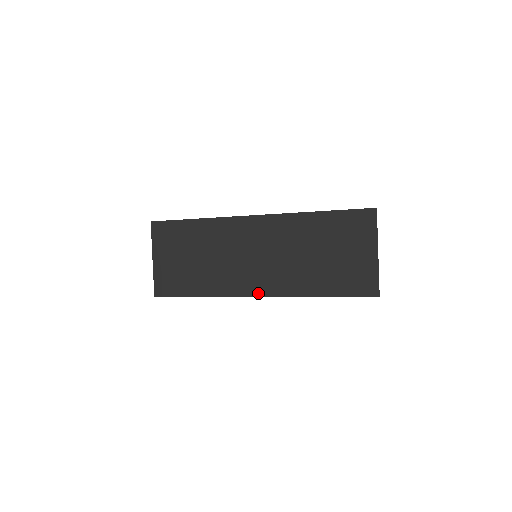
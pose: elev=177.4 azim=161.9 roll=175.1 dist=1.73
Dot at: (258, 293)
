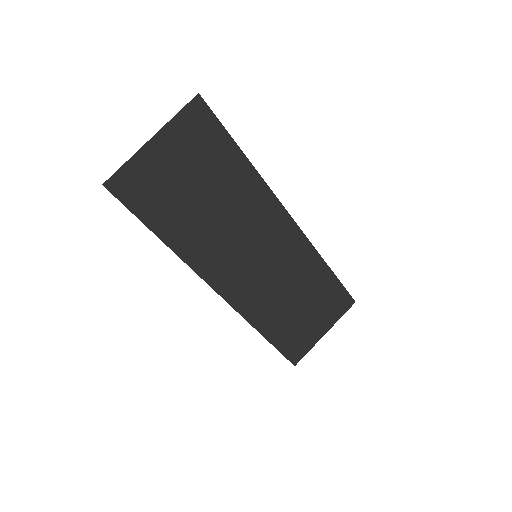
Dot at: (222, 291)
